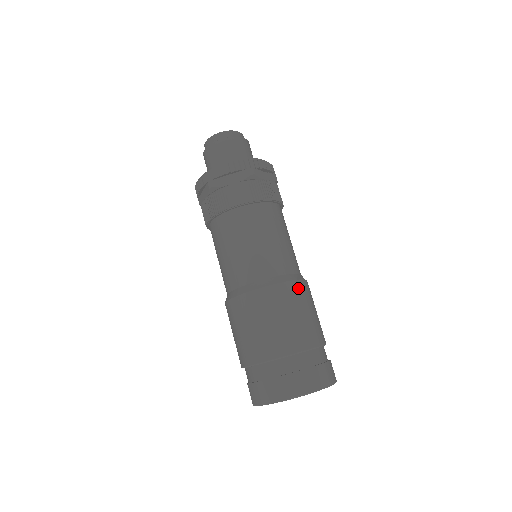
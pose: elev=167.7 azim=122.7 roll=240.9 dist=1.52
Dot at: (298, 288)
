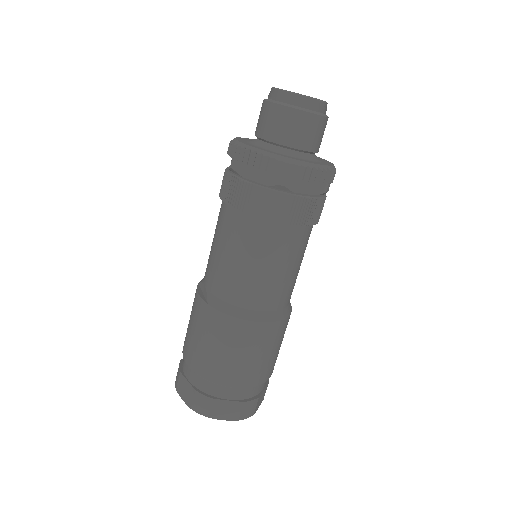
Dot at: occluded
